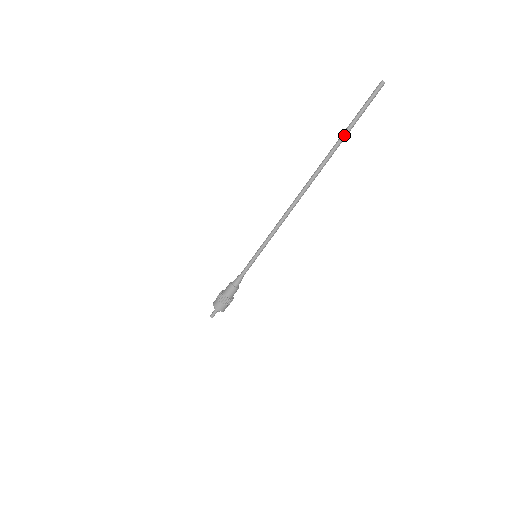
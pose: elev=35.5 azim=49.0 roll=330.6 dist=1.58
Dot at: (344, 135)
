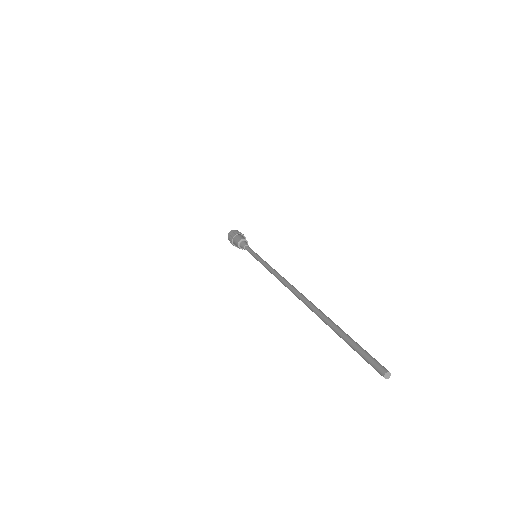
Dot at: occluded
